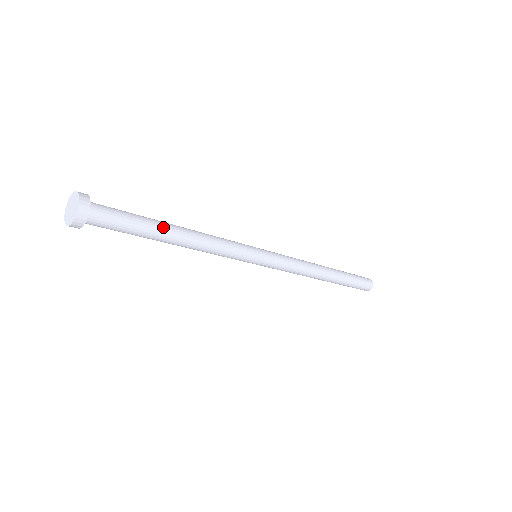
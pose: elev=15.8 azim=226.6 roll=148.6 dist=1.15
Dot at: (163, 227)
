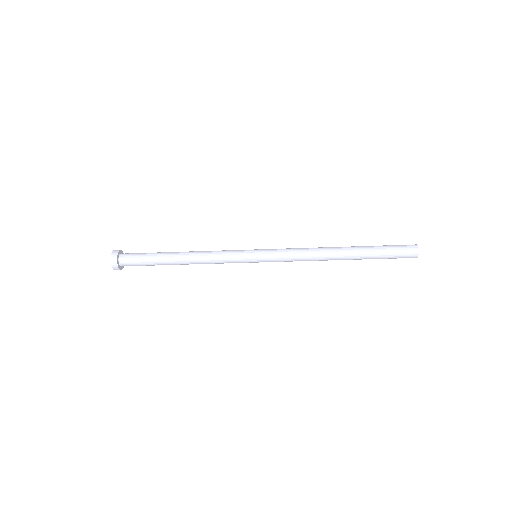
Dot at: (168, 253)
